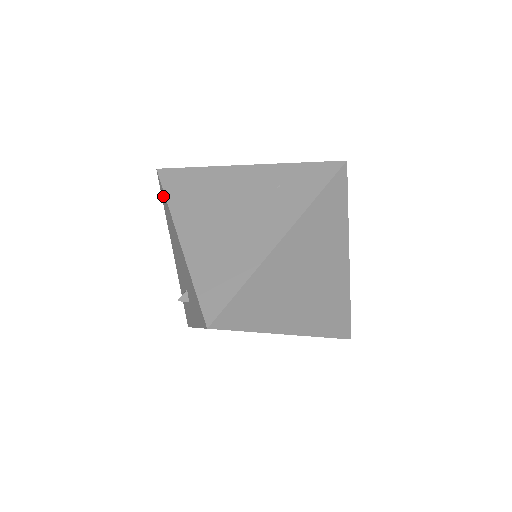
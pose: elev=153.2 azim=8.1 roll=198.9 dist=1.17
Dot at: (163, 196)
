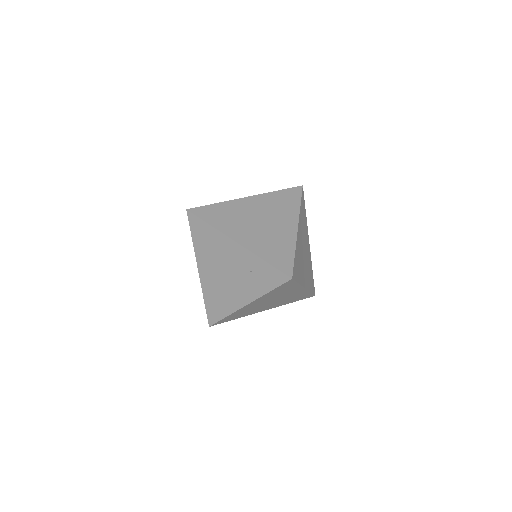
Dot at: occluded
